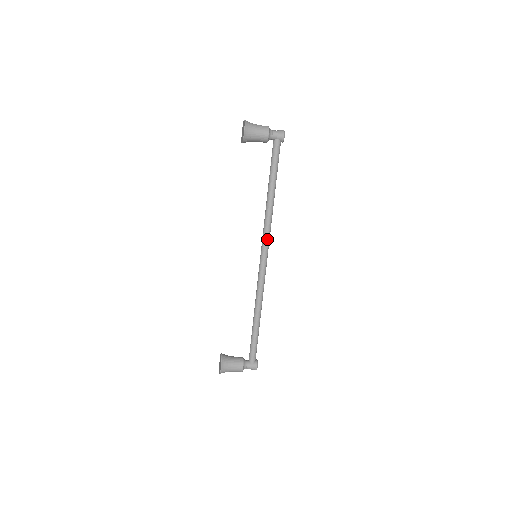
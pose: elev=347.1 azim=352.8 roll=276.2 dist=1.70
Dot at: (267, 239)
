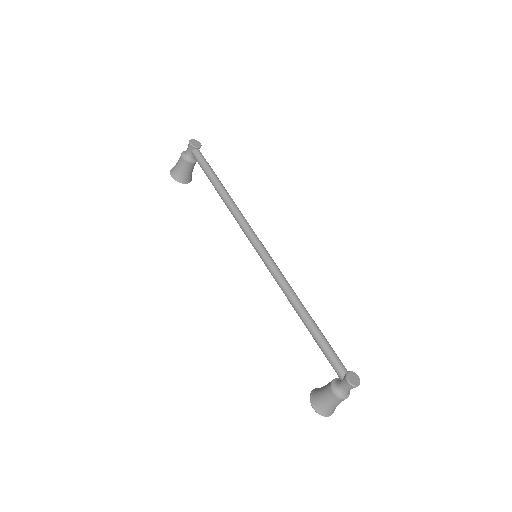
Dot at: (246, 232)
